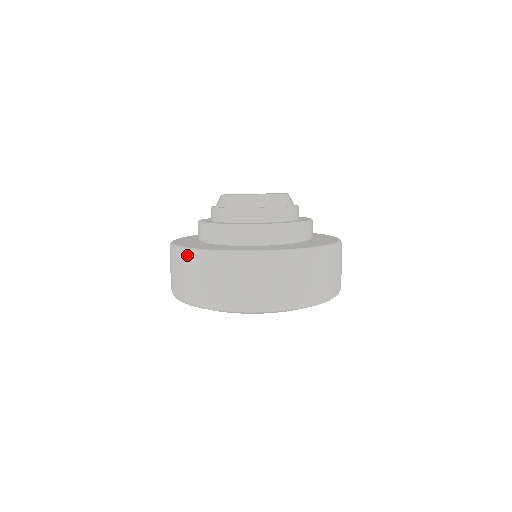
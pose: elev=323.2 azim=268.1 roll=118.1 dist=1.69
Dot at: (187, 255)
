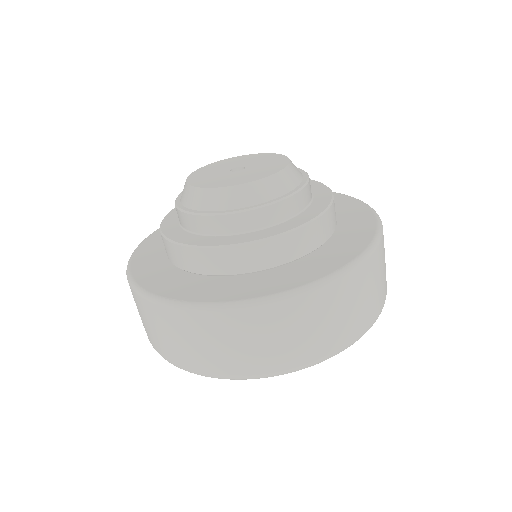
Dot at: (151, 306)
